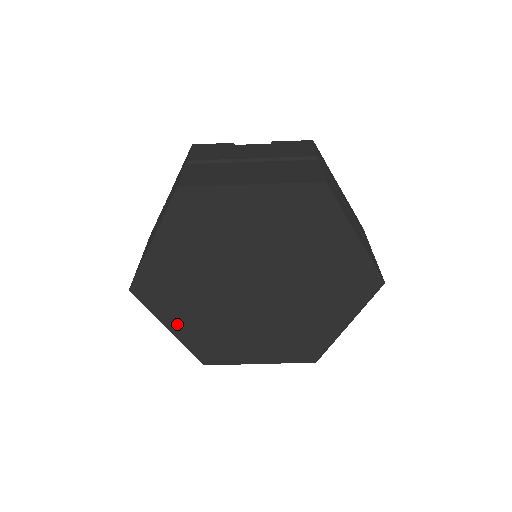
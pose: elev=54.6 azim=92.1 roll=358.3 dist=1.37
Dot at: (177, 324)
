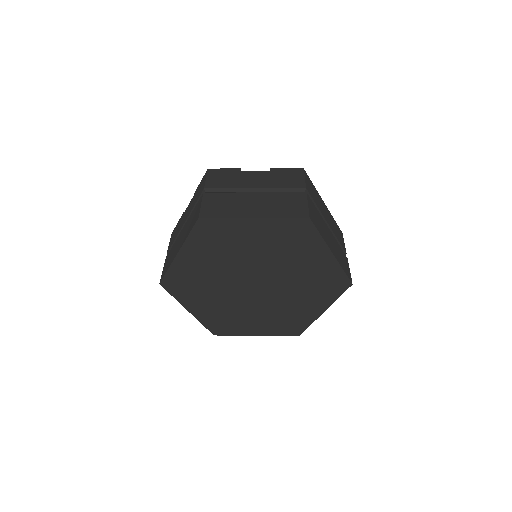
Dot at: (195, 307)
